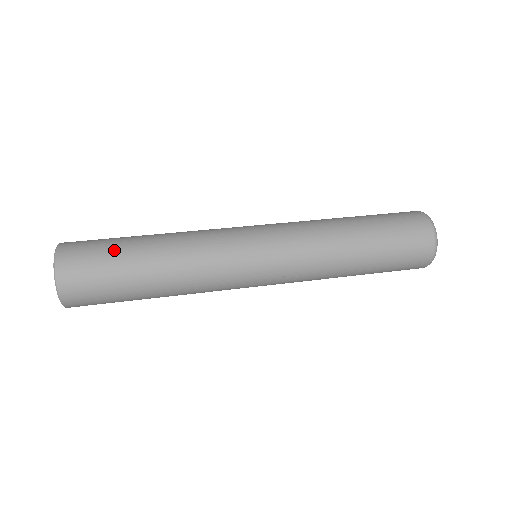
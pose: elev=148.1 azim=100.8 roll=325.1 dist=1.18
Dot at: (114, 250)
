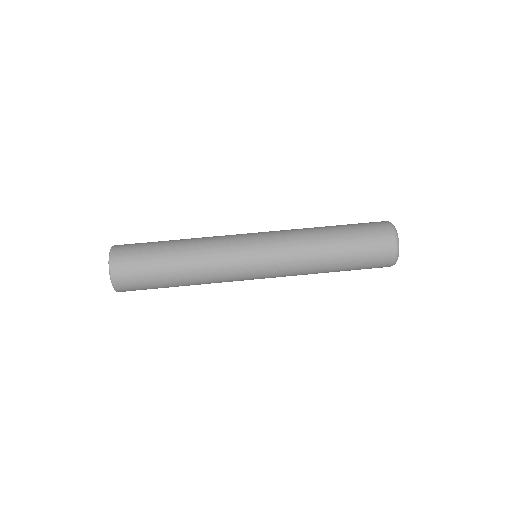
Dot at: (153, 283)
